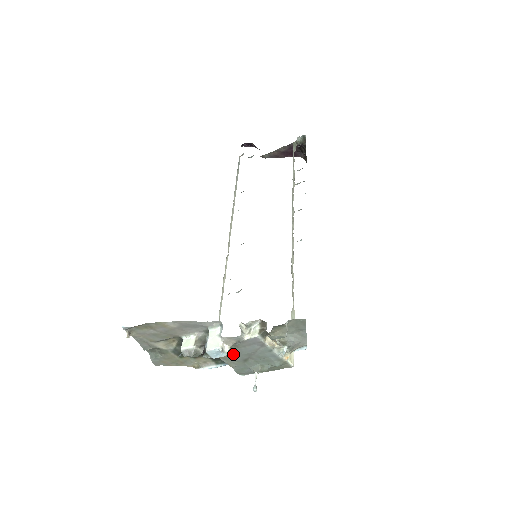
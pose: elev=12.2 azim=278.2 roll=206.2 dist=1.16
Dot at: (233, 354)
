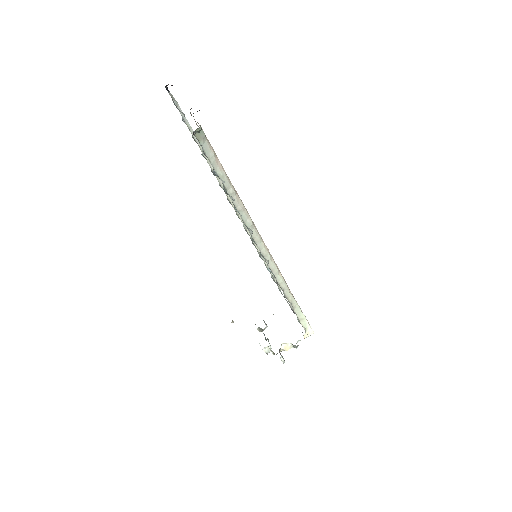
Dot at: occluded
